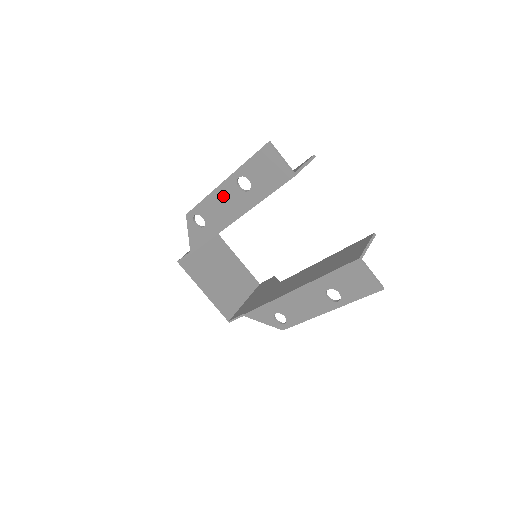
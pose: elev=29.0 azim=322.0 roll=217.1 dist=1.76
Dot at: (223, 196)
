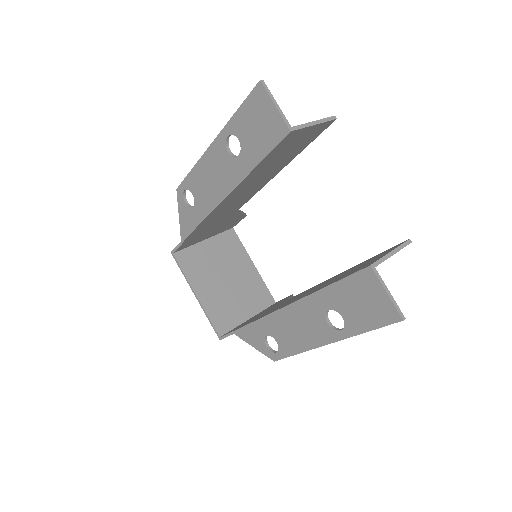
Dot at: (212, 163)
